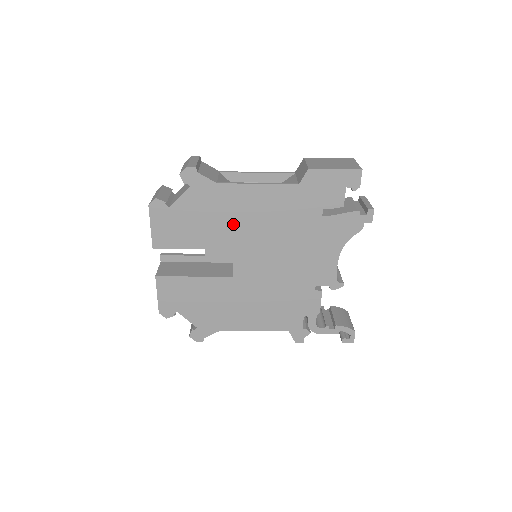
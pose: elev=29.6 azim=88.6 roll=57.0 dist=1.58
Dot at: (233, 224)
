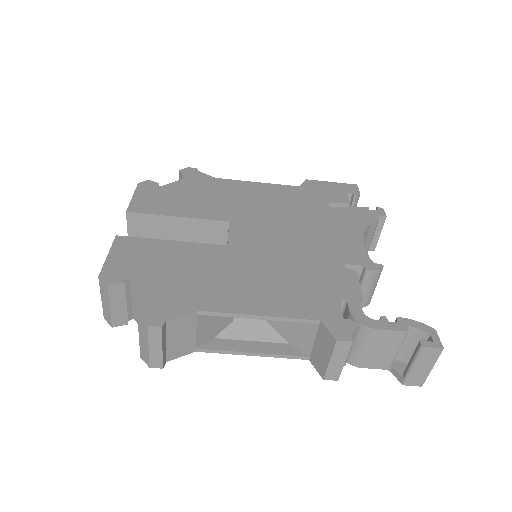
Dot at: (231, 203)
